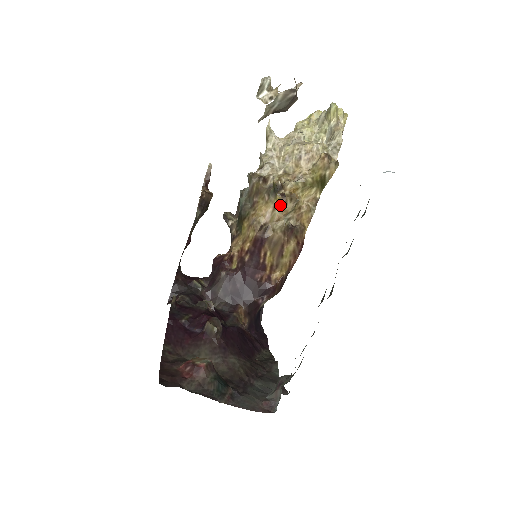
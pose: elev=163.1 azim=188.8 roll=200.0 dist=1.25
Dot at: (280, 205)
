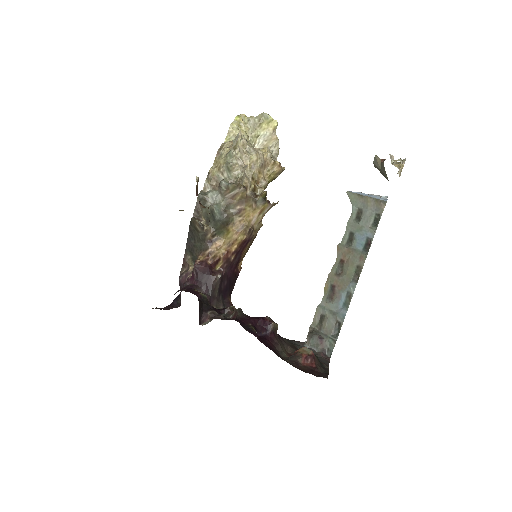
Dot at: (265, 210)
